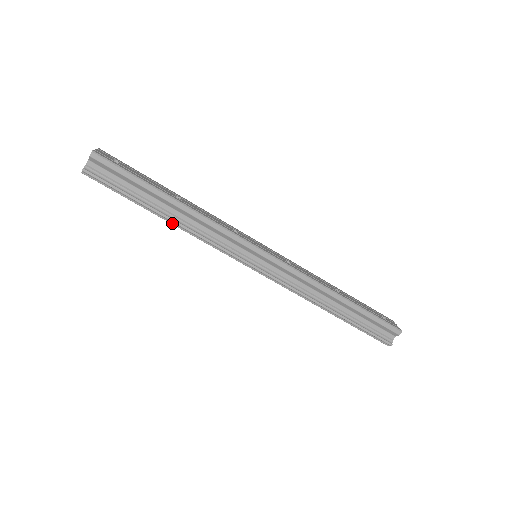
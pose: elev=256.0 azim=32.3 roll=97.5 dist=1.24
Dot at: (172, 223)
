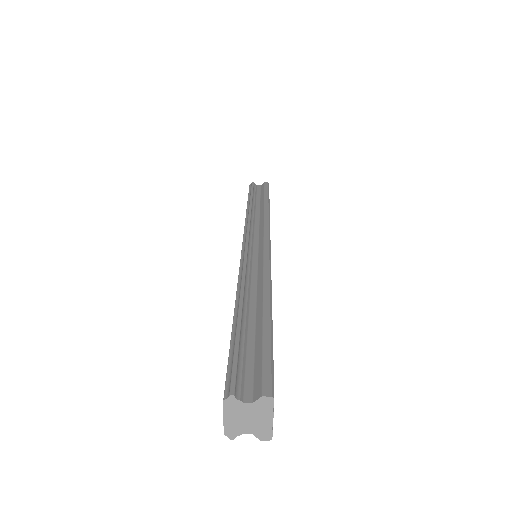
Dot at: (248, 209)
